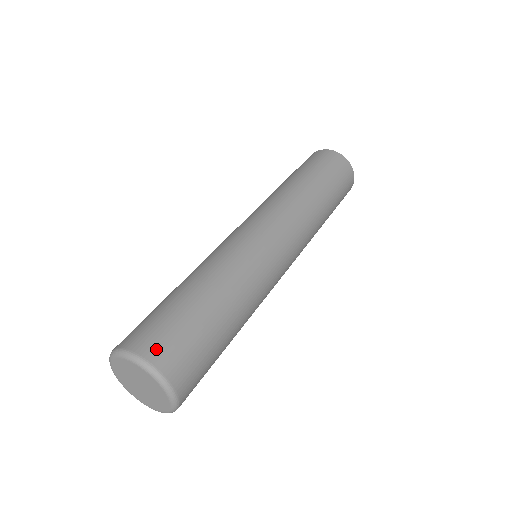
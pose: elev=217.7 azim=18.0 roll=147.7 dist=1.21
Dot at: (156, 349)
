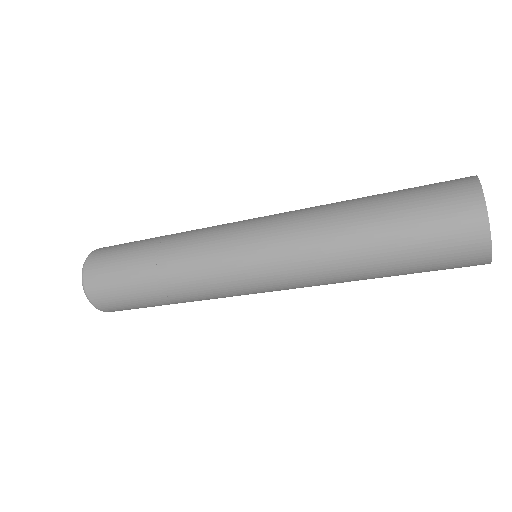
Dot at: (92, 275)
